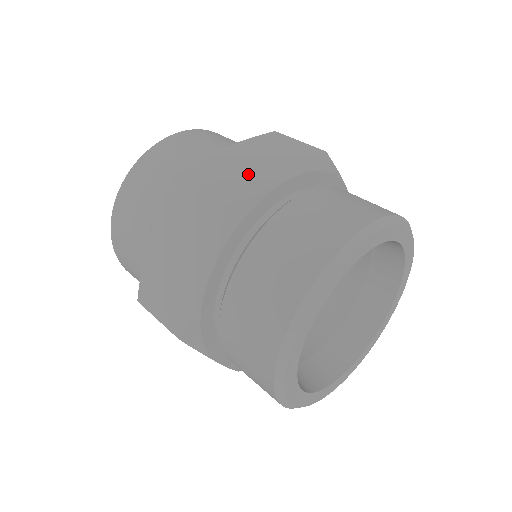
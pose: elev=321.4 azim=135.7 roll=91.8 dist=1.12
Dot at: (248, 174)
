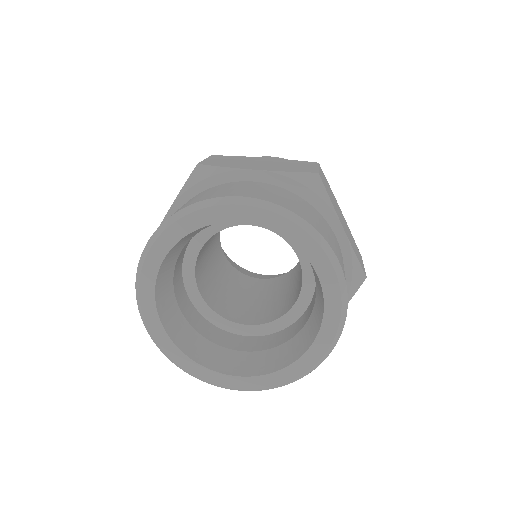
Dot at: (244, 163)
